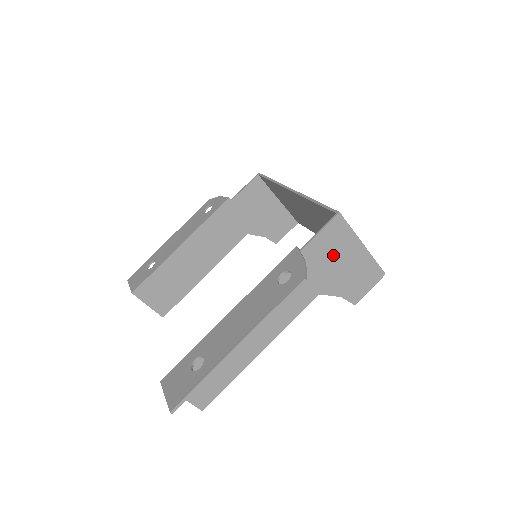
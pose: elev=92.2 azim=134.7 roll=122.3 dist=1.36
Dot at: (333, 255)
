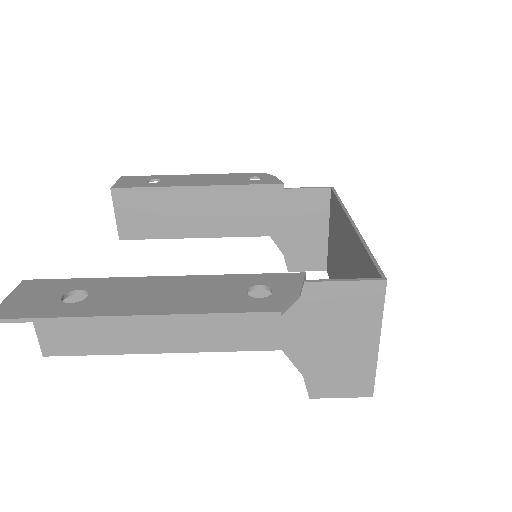
Dot at: (336, 321)
